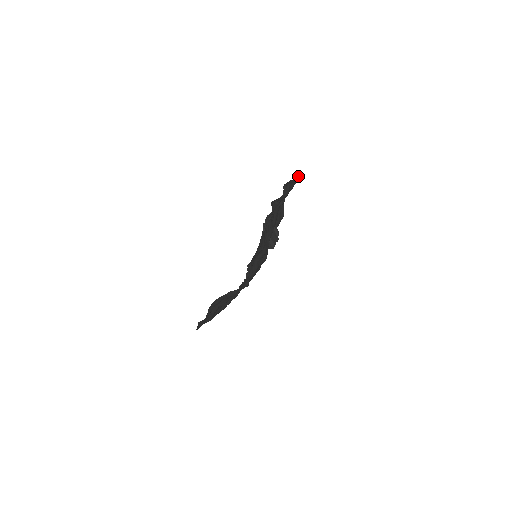
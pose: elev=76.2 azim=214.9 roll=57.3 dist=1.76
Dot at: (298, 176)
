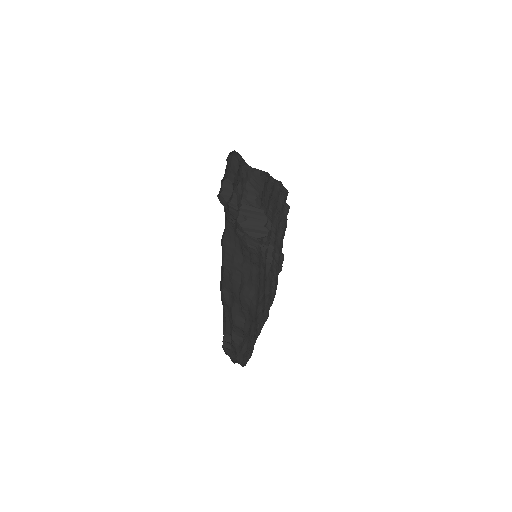
Dot at: (231, 153)
